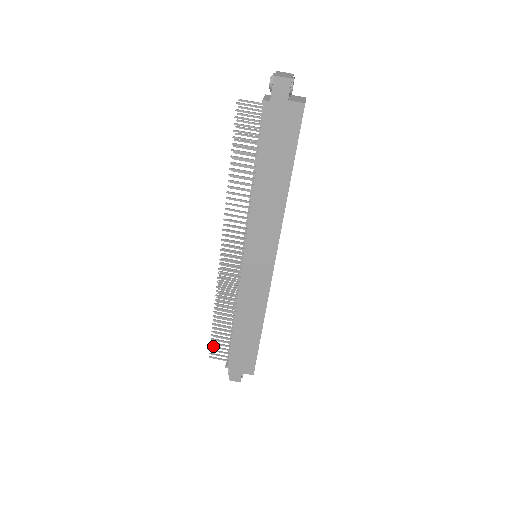
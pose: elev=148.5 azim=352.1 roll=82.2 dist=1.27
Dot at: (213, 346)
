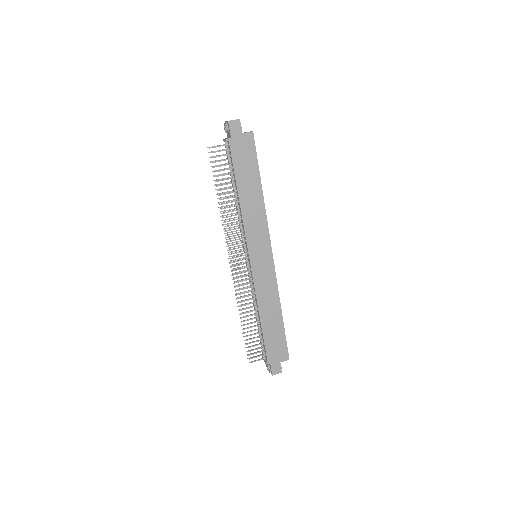
Dot at: (250, 350)
